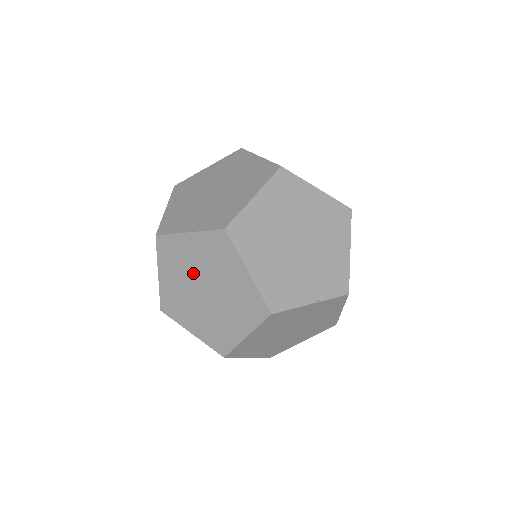
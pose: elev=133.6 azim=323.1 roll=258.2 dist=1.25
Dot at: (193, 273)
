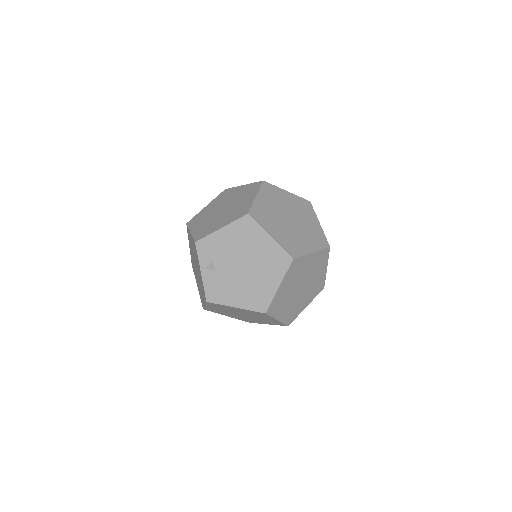
Dot at: (235, 312)
